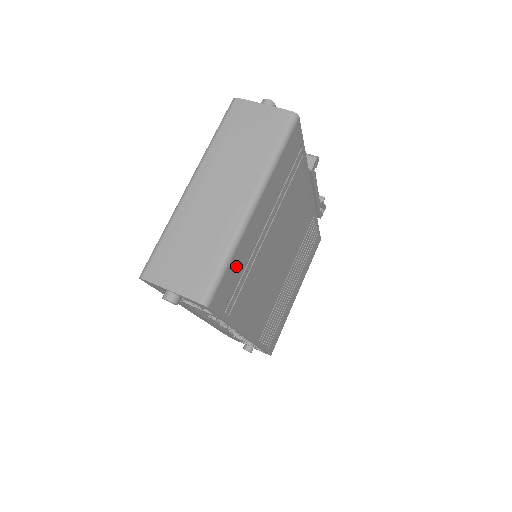
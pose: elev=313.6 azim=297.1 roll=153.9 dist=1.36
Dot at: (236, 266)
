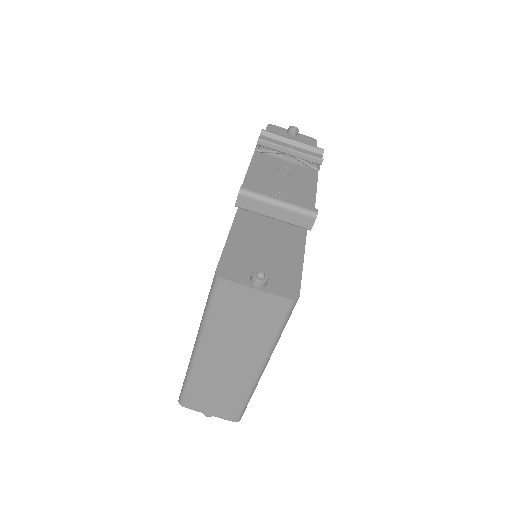
Dot at: occluded
